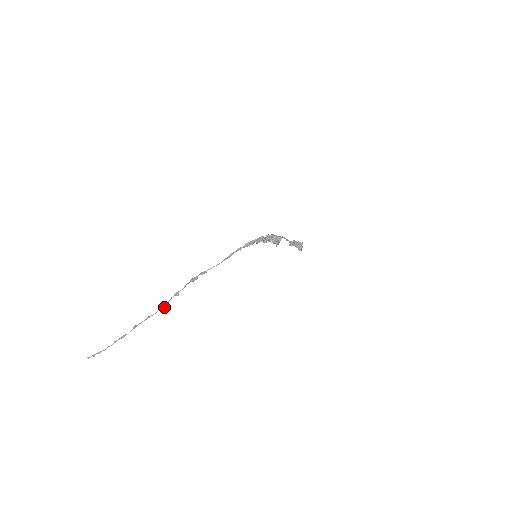
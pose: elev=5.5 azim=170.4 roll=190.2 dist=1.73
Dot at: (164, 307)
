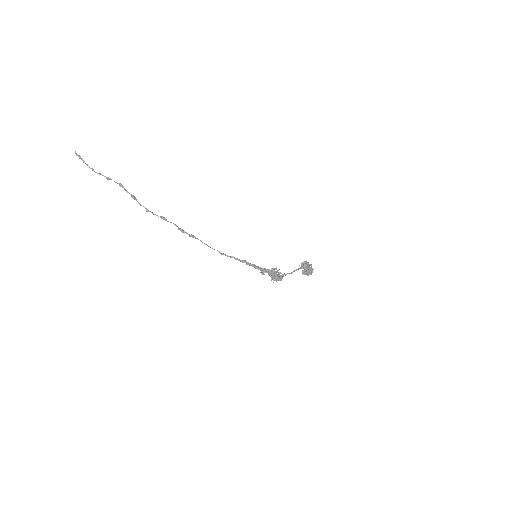
Dot at: (147, 211)
